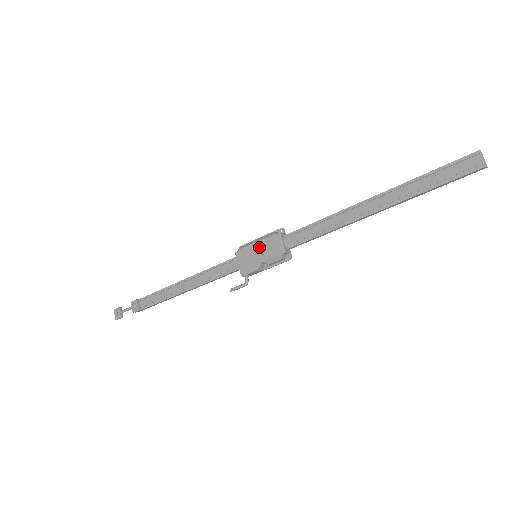
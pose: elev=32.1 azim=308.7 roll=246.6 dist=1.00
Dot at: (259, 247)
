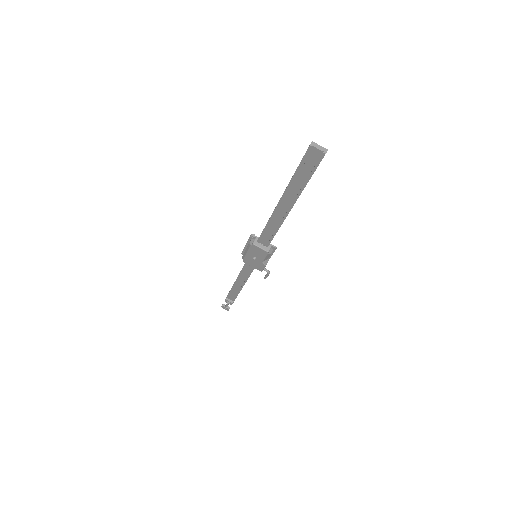
Dot at: (251, 255)
